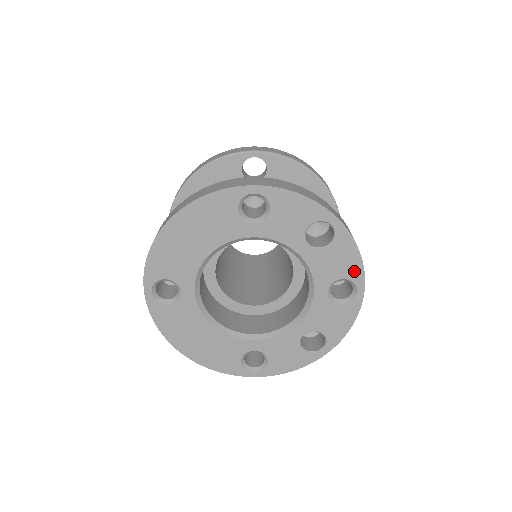
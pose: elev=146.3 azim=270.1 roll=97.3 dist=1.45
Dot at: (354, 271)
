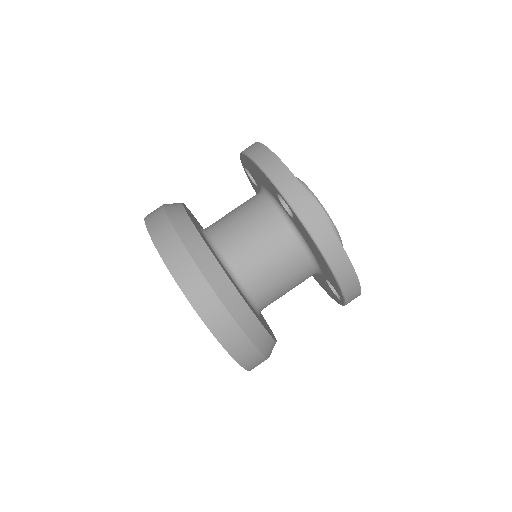
Dot at: occluded
